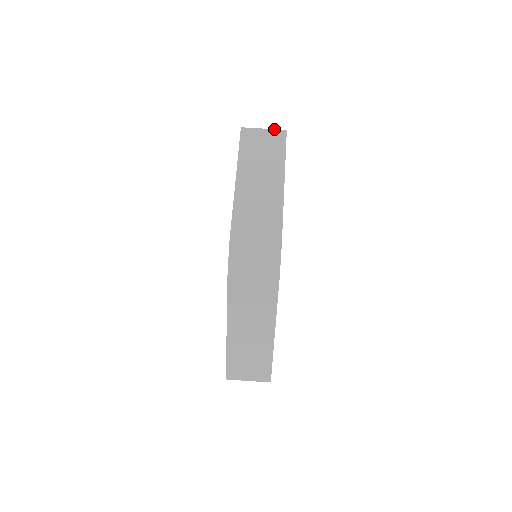
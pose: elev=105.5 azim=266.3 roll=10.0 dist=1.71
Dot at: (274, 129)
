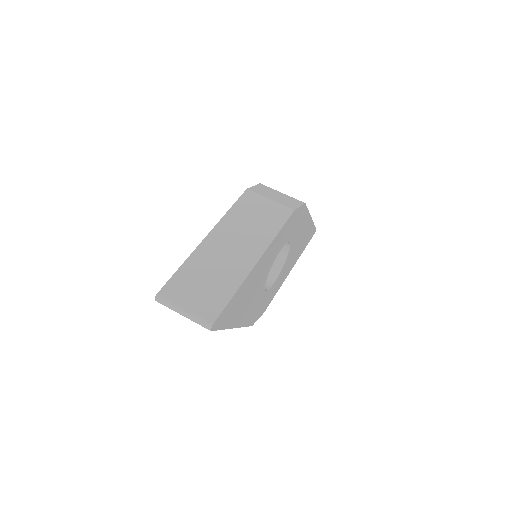
Dot at: occluded
